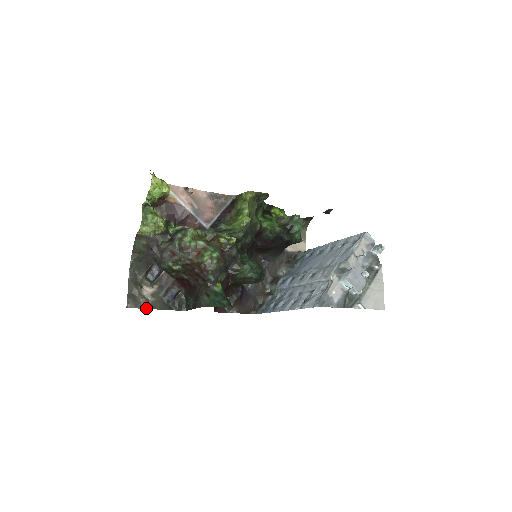
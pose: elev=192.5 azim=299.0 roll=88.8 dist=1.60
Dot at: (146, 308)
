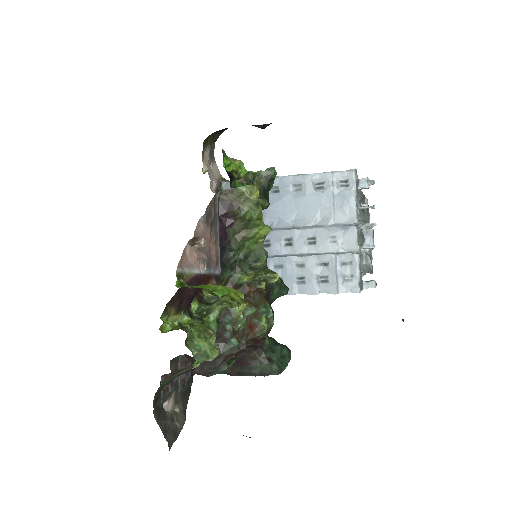
Dot at: (183, 424)
